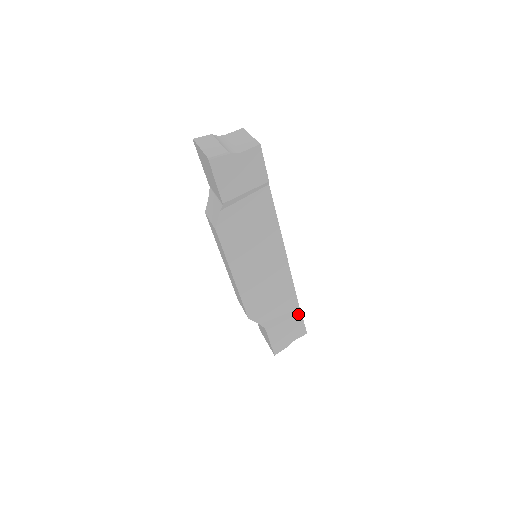
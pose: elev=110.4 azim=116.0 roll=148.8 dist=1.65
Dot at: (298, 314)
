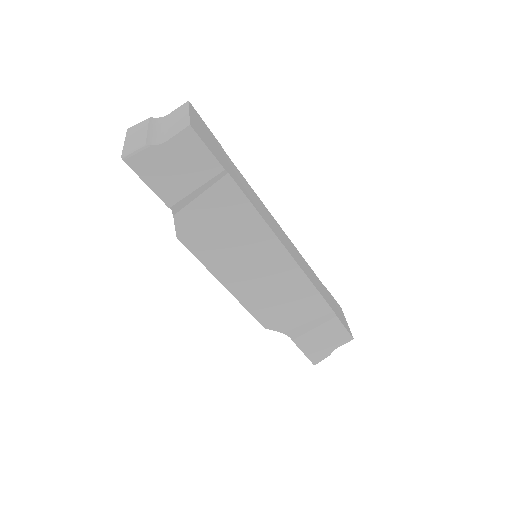
Dot at: (333, 319)
